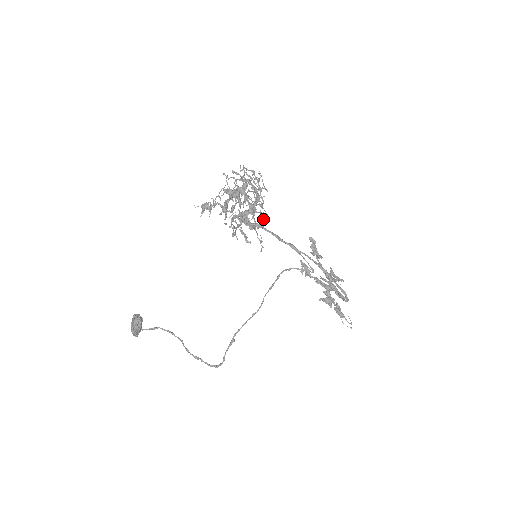
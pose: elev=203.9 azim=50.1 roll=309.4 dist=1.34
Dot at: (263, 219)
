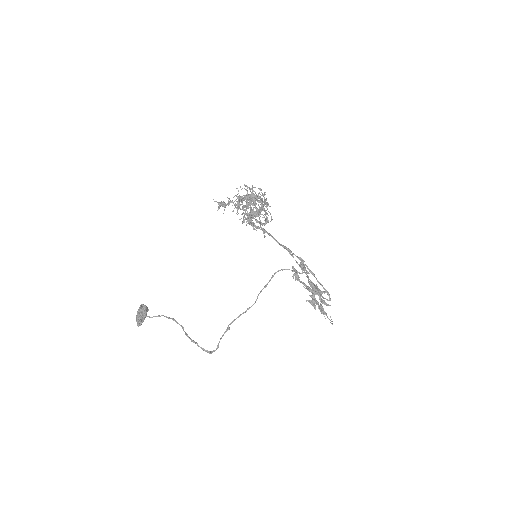
Dot at: (267, 218)
